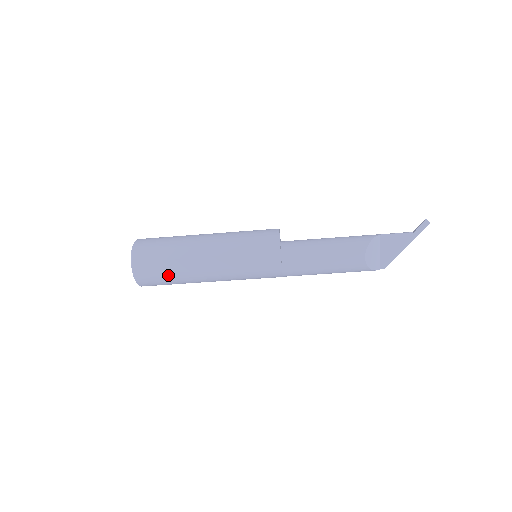
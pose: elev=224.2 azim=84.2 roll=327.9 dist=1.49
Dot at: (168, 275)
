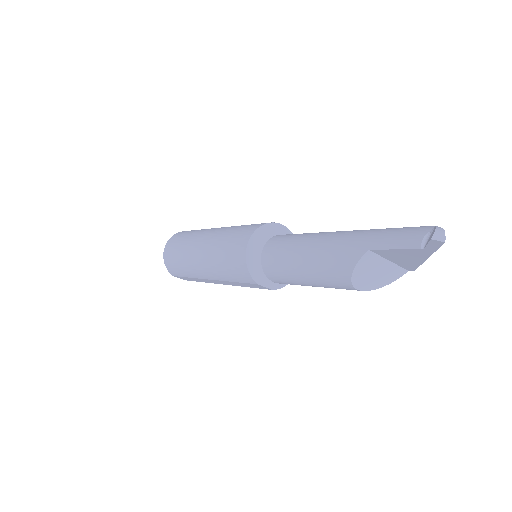
Dot at: occluded
